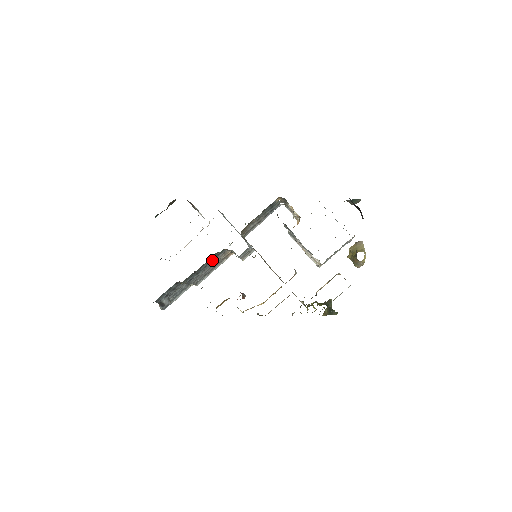
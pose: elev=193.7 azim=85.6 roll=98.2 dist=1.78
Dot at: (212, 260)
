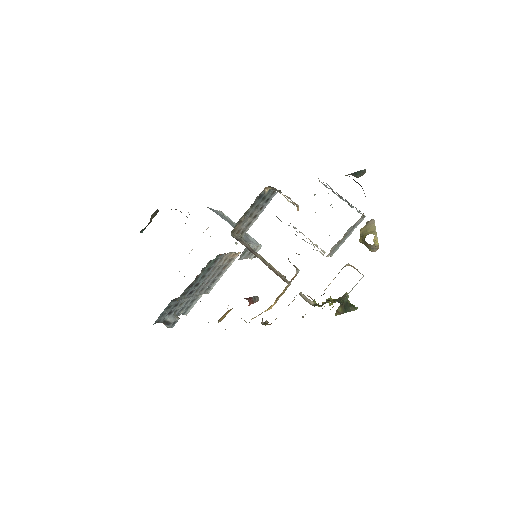
Dot at: (210, 268)
